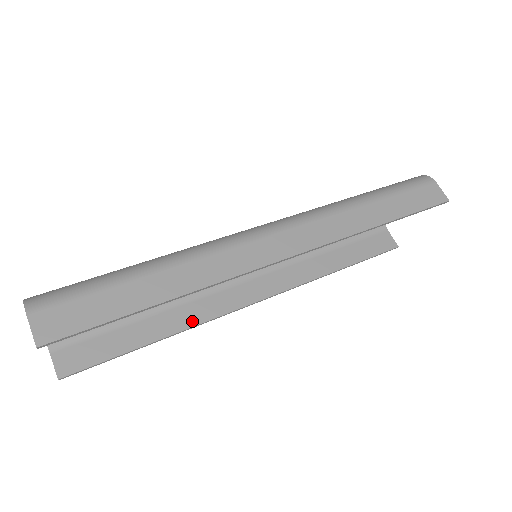
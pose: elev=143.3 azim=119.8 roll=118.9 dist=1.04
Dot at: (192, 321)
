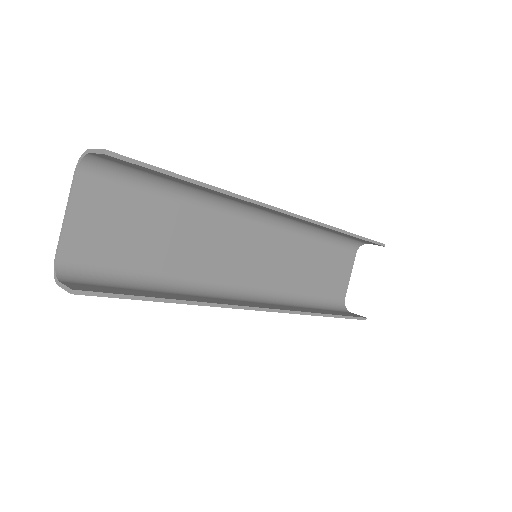
Dot at: (207, 301)
